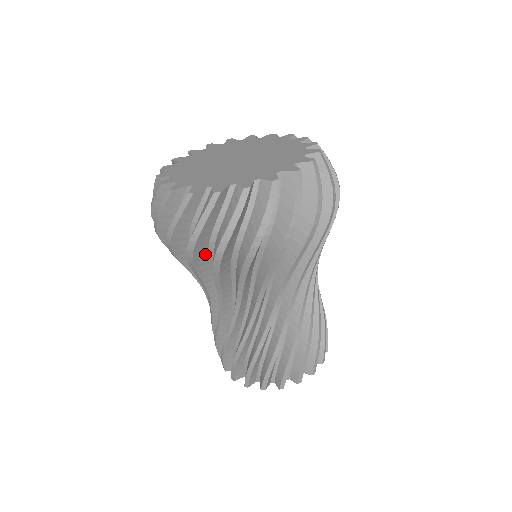
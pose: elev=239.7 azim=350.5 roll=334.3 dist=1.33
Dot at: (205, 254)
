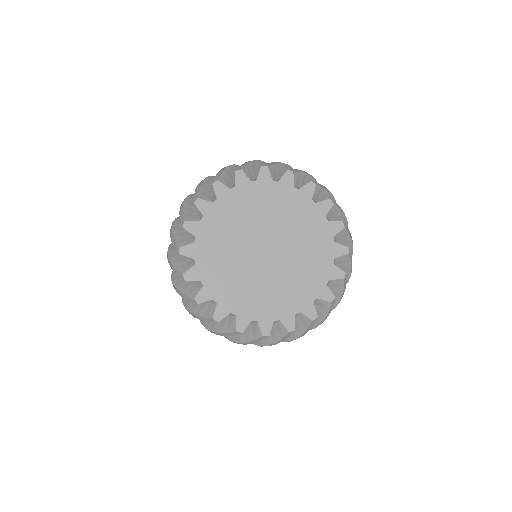
Dot at: occluded
